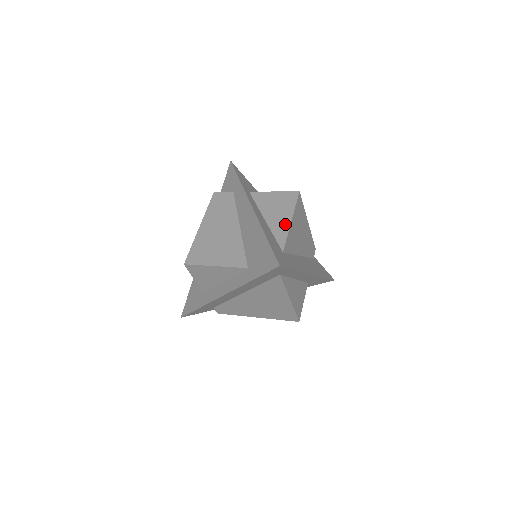
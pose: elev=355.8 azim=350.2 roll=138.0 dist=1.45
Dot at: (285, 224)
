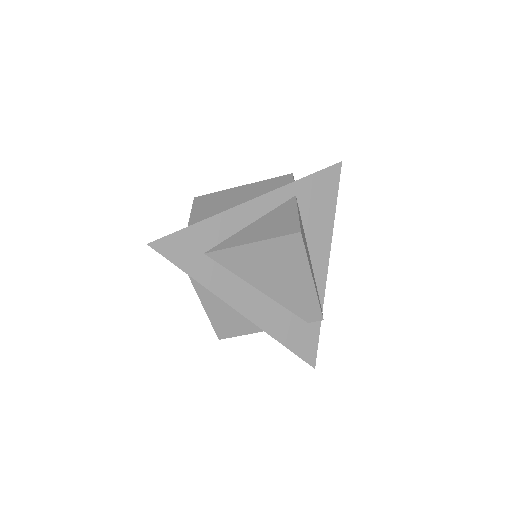
Dot at: (245, 240)
